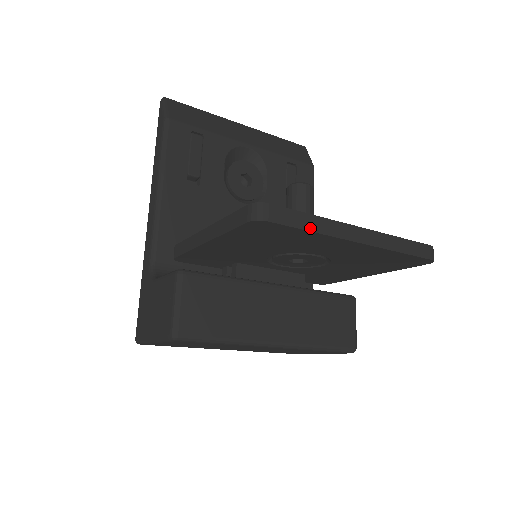
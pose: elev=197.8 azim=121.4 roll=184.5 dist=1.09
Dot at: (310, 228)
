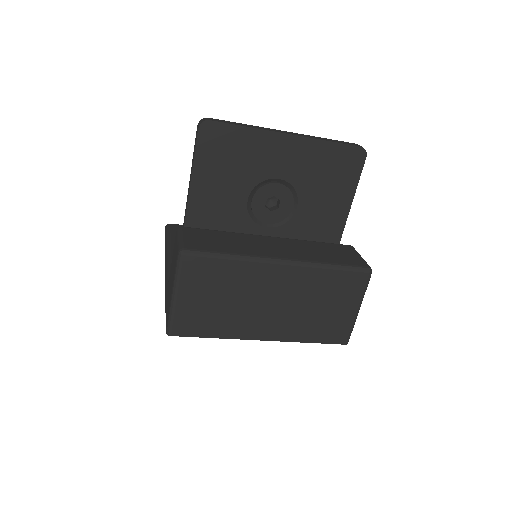
Dot at: (244, 126)
